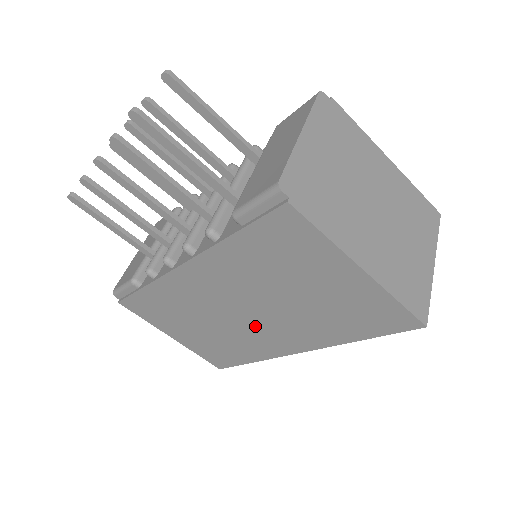
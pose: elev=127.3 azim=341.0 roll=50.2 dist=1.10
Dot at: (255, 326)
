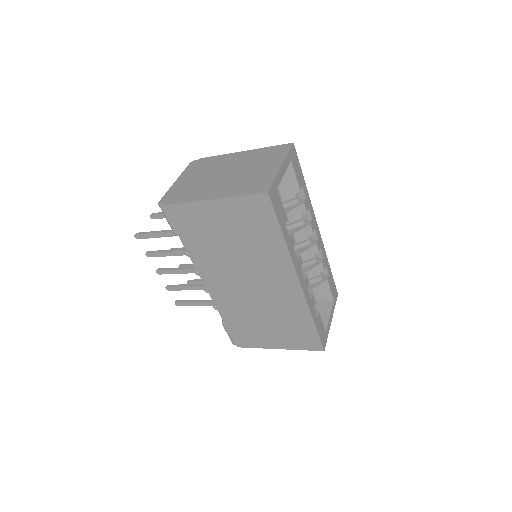
Dot at: (265, 287)
